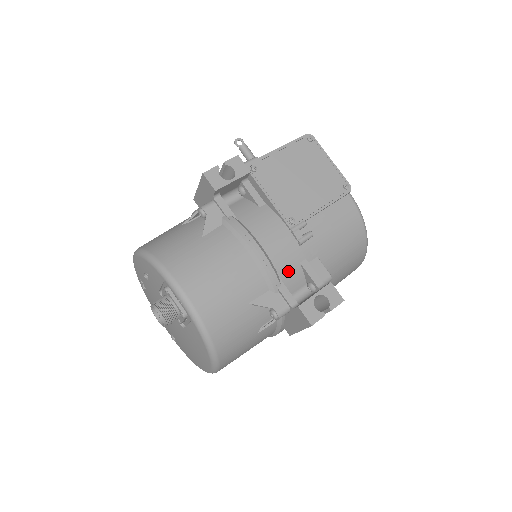
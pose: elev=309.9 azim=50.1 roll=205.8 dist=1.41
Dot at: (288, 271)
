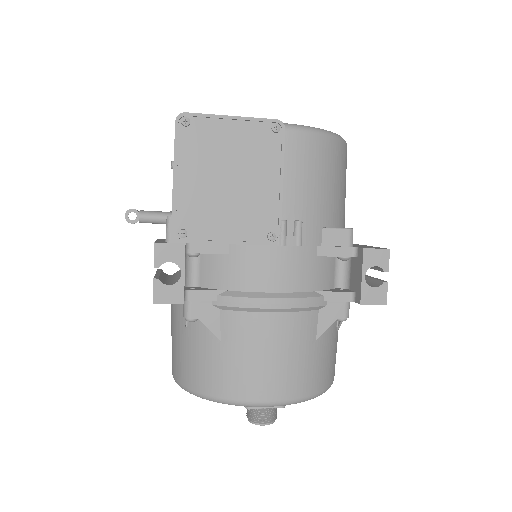
Dot at: (315, 276)
